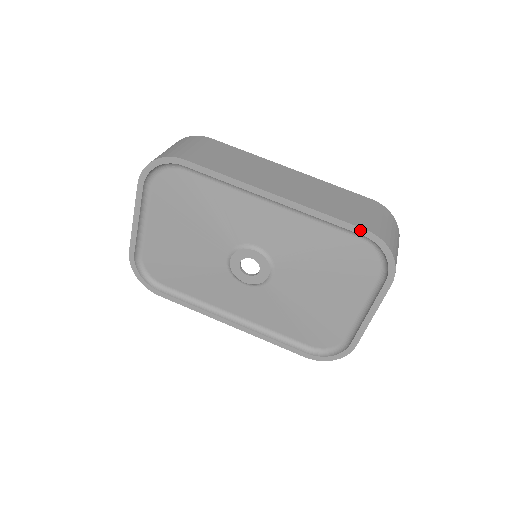
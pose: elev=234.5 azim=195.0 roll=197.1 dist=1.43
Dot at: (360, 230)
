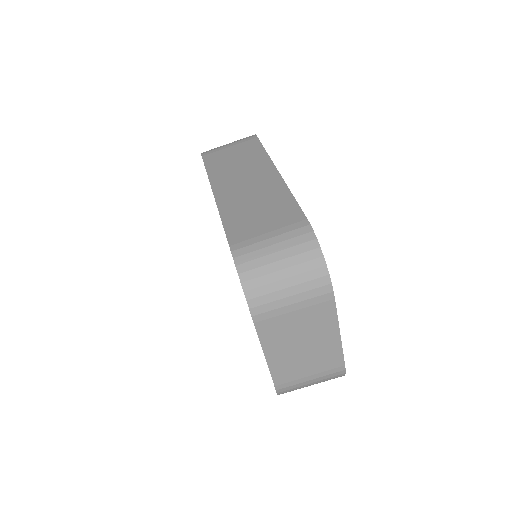
Dot at: (229, 246)
